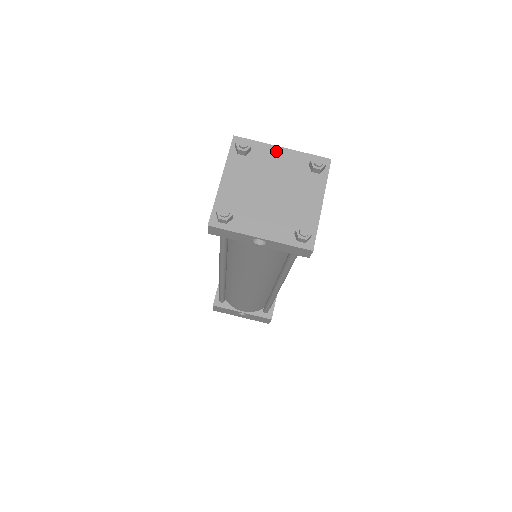
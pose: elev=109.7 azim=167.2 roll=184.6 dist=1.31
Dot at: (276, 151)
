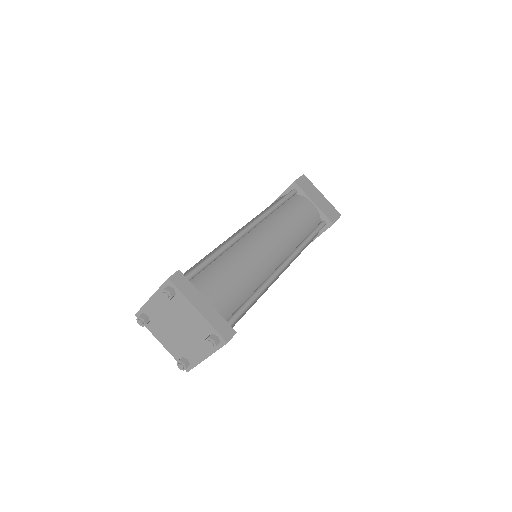
Dot at: (152, 303)
